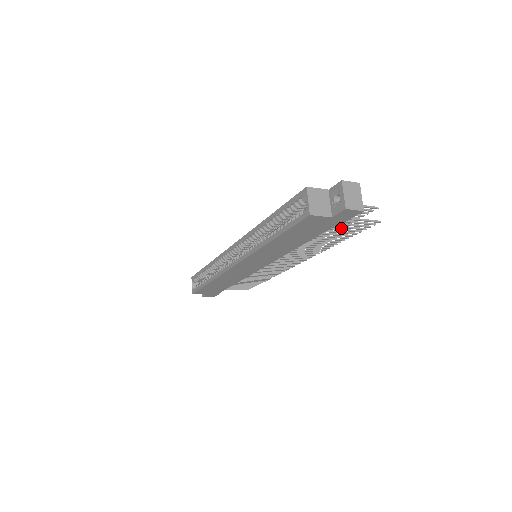
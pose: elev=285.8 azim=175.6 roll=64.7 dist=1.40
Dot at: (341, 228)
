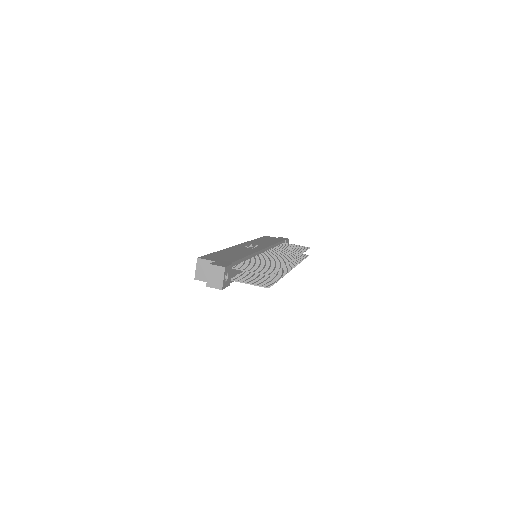
Dot at: (280, 268)
